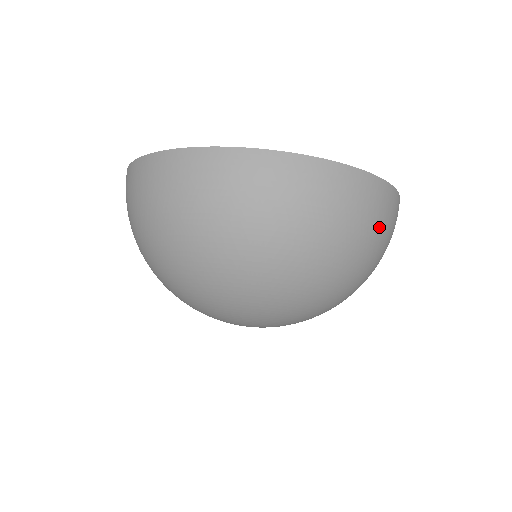
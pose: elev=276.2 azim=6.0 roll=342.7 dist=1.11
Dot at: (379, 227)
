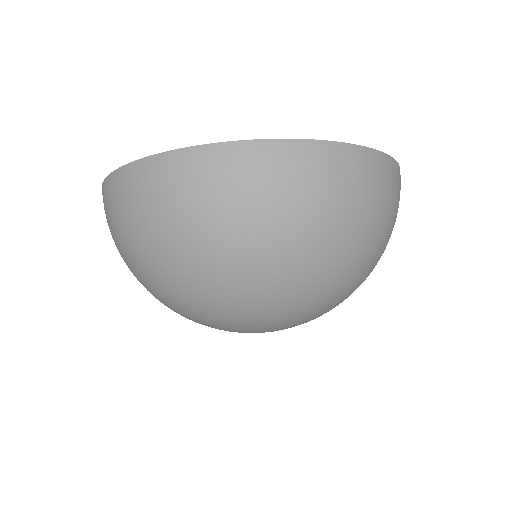
Dot at: occluded
